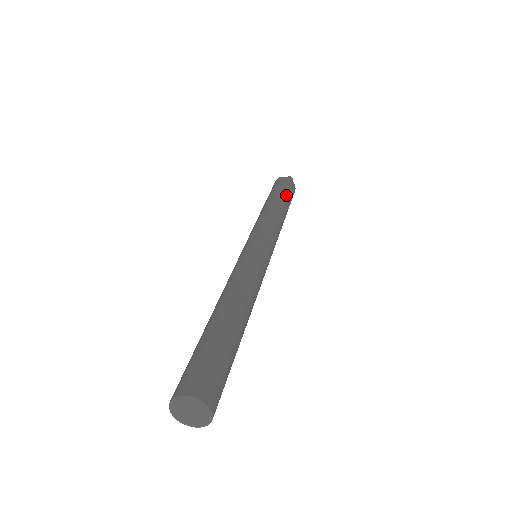
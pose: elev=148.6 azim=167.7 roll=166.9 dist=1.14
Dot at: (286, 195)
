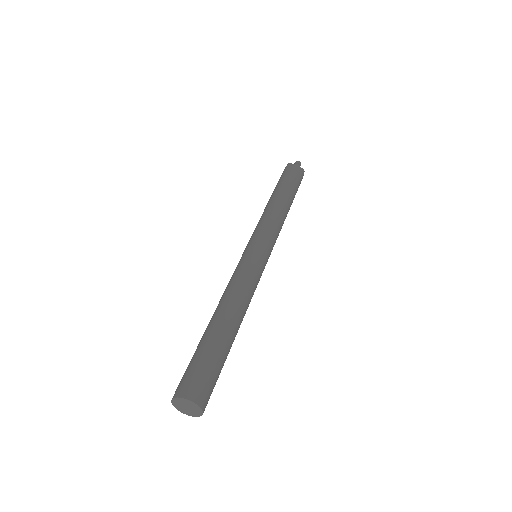
Dot at: (290, 185)
